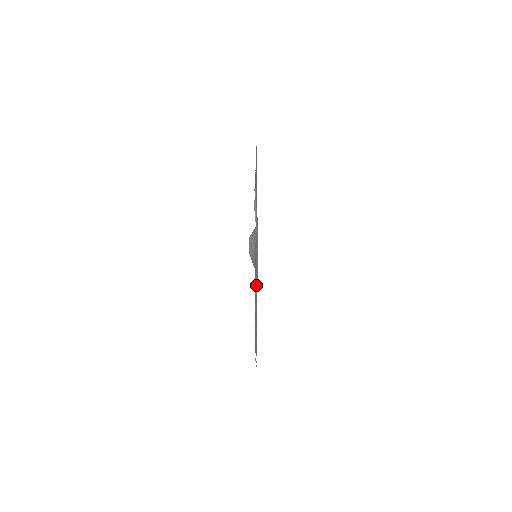
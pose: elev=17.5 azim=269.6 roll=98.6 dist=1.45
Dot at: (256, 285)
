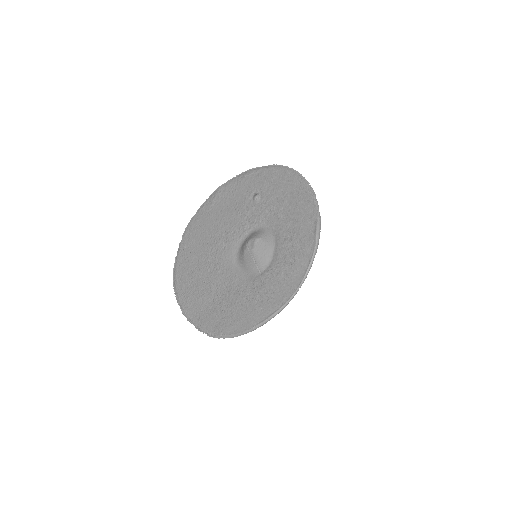
Dot at: (224, 269)
